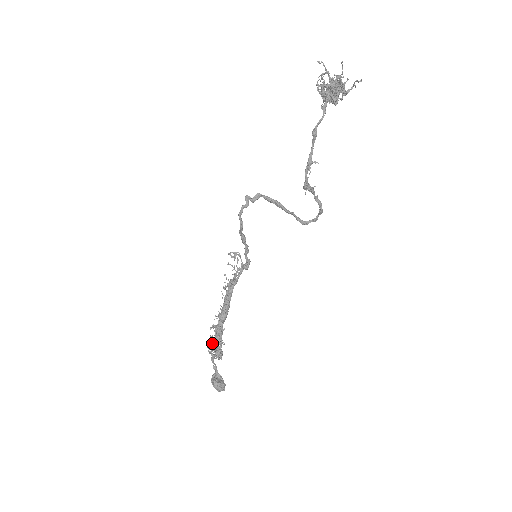
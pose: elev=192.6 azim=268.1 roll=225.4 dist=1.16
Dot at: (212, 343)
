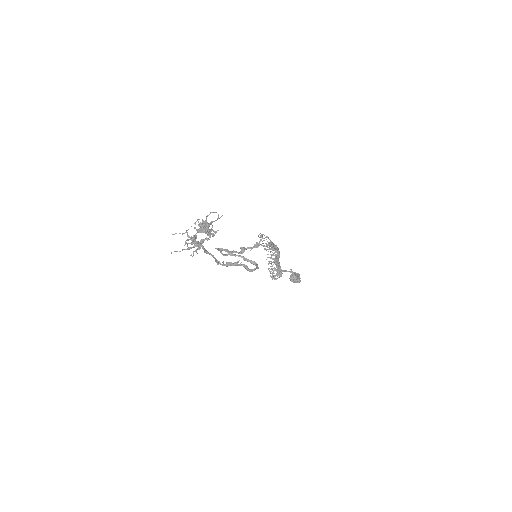
Dot at: occluded
